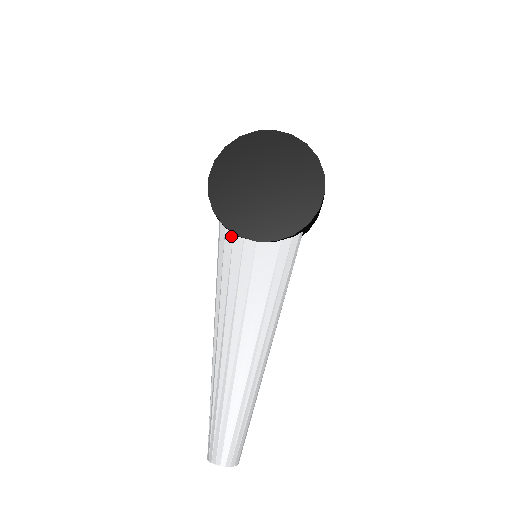
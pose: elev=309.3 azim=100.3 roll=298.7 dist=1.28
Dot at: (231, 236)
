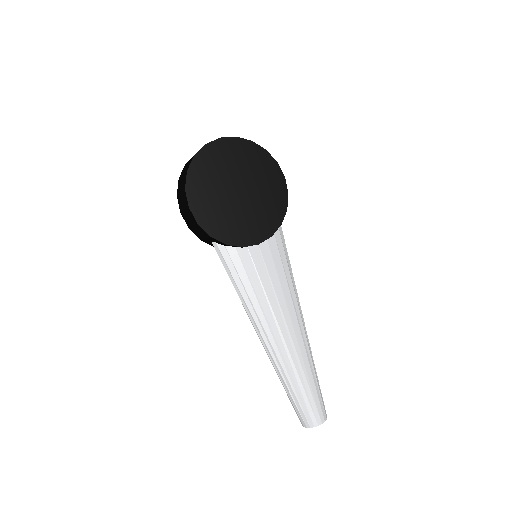
Dot at: (235, 250)
